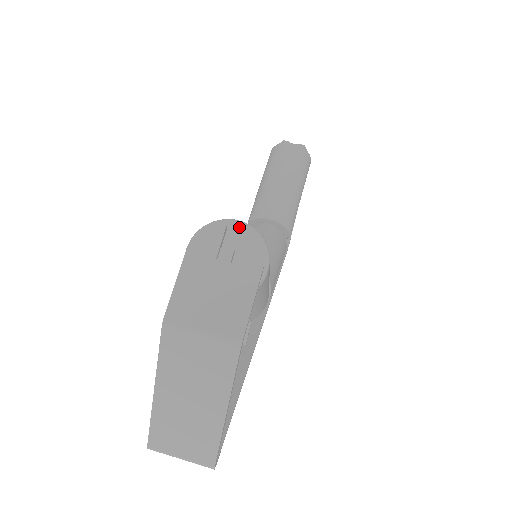
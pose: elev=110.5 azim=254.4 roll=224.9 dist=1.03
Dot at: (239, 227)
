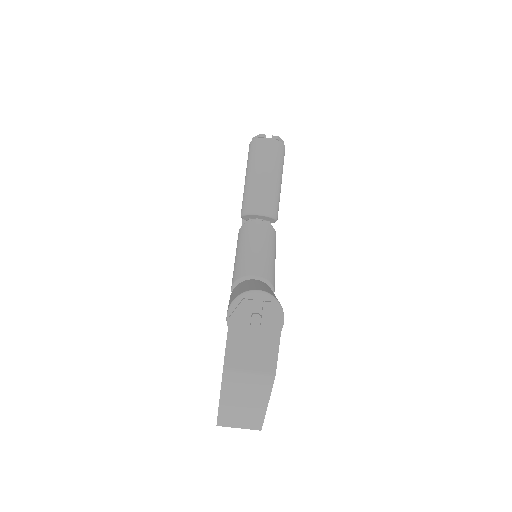
Dot at: (260, 296)
